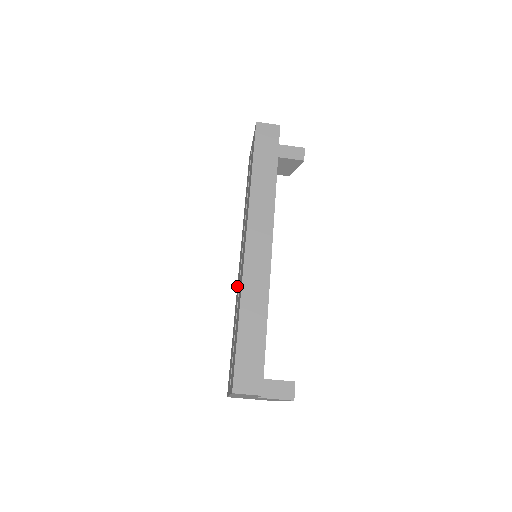
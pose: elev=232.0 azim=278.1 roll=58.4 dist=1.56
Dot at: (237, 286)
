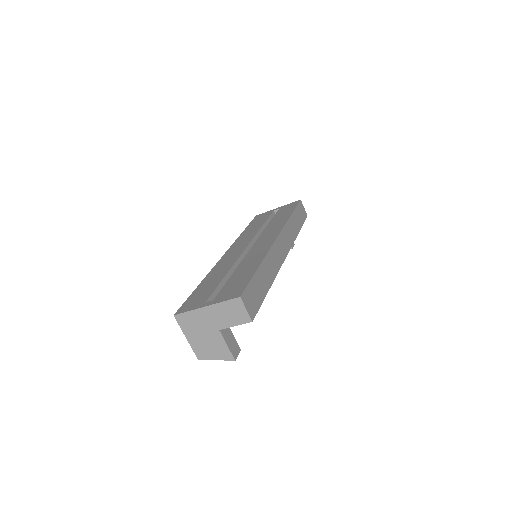
Dot at: (220, 261)
